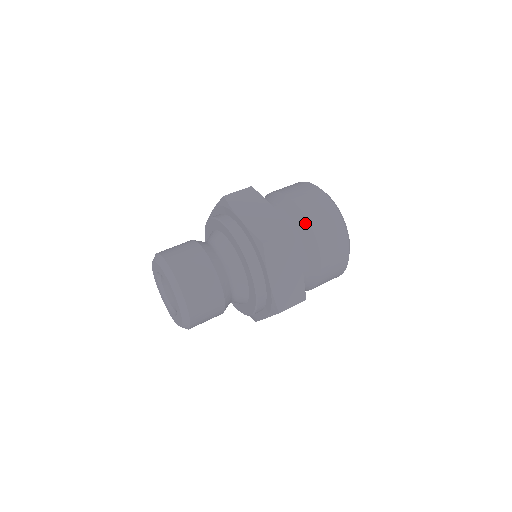
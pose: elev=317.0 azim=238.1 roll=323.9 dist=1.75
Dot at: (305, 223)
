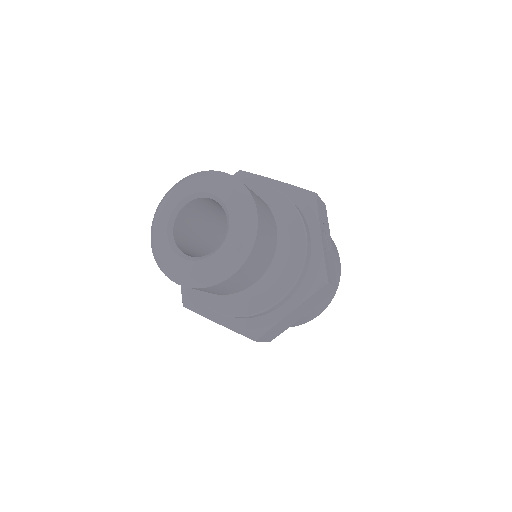
Dot at: occluded
